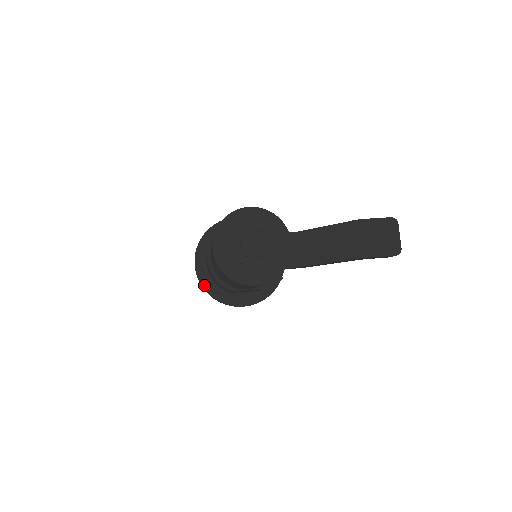
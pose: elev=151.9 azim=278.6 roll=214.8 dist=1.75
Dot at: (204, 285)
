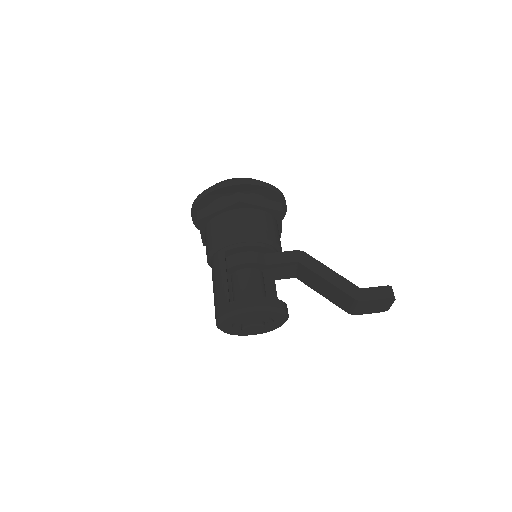
Dot at: occluded
